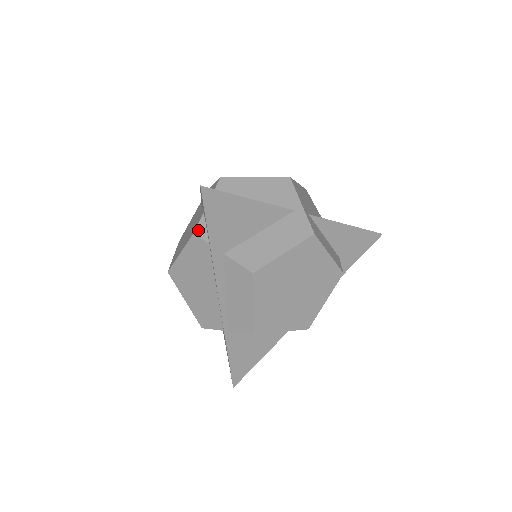
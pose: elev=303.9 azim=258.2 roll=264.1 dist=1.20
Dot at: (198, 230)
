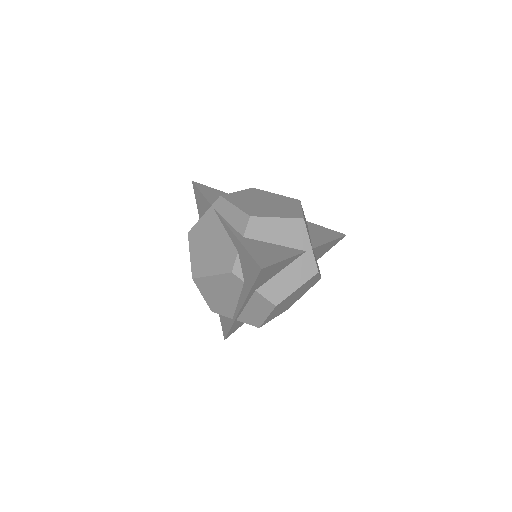
Dot at: (235, 269)
